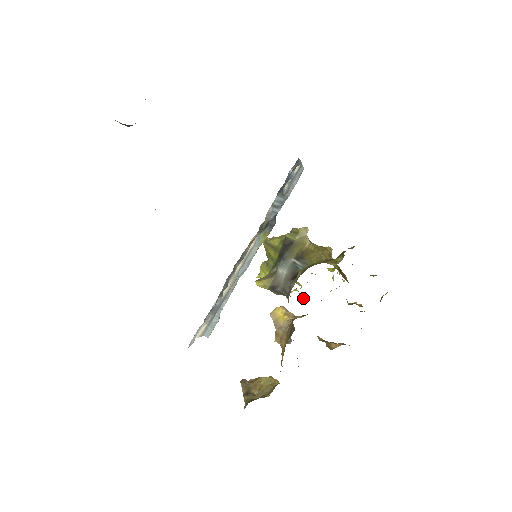
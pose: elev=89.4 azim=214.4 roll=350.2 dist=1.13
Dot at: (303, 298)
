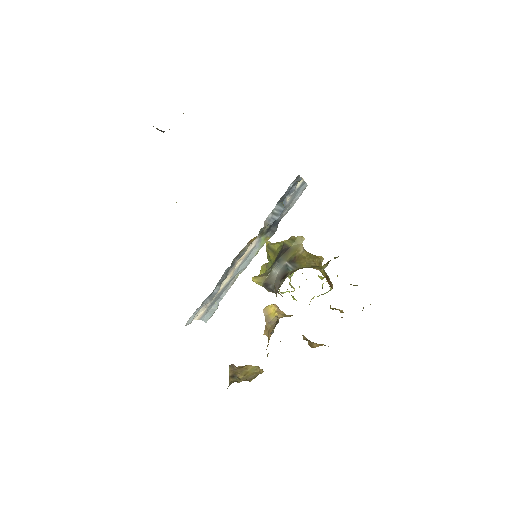
Dot at: (294, 299)
